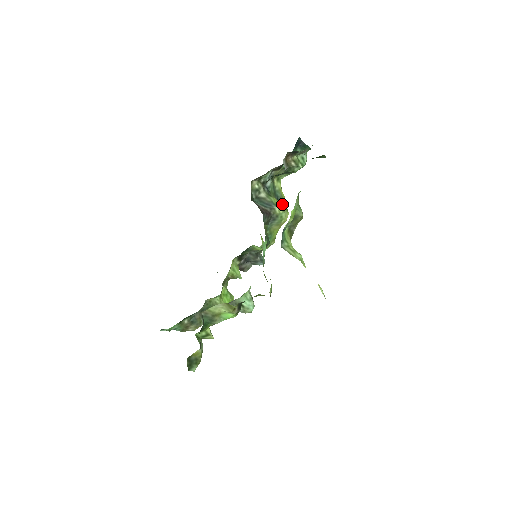
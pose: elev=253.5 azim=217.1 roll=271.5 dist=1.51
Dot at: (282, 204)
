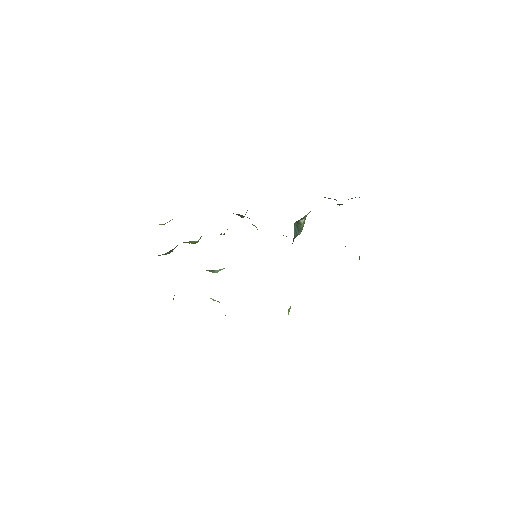
Dot at: occluded
